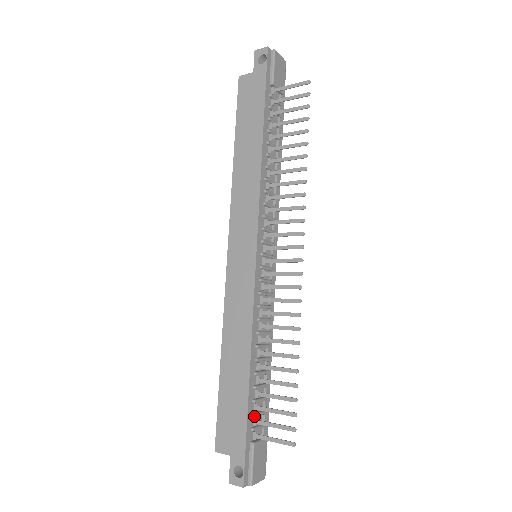
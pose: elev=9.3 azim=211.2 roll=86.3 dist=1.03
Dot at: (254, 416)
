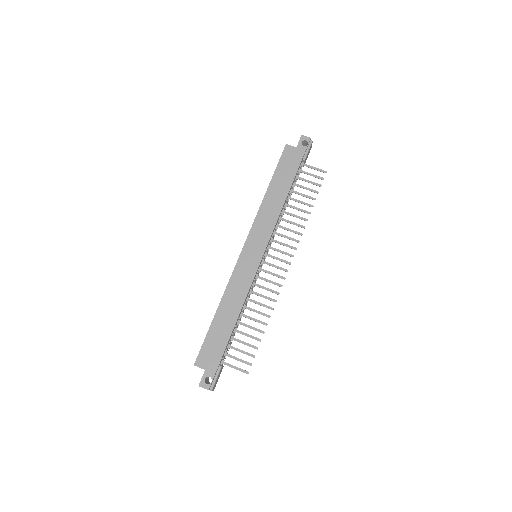
Dot at: occluded
